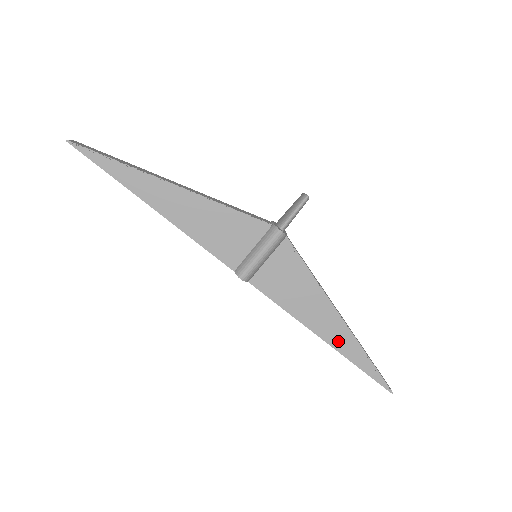
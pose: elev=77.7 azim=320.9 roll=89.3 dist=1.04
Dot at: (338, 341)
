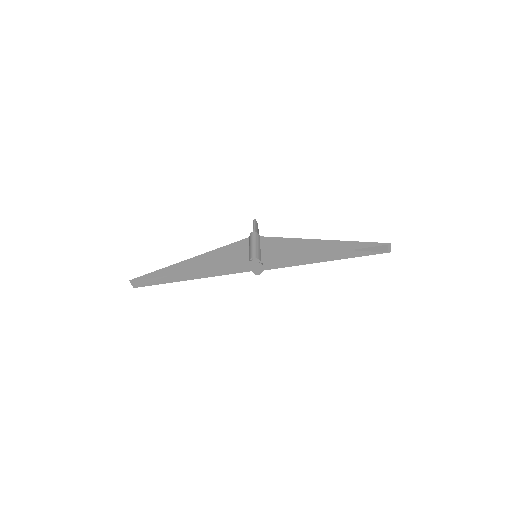
Dot at: (332, 247)
